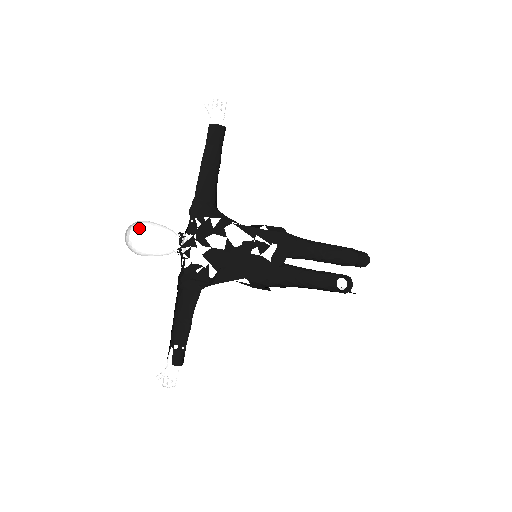
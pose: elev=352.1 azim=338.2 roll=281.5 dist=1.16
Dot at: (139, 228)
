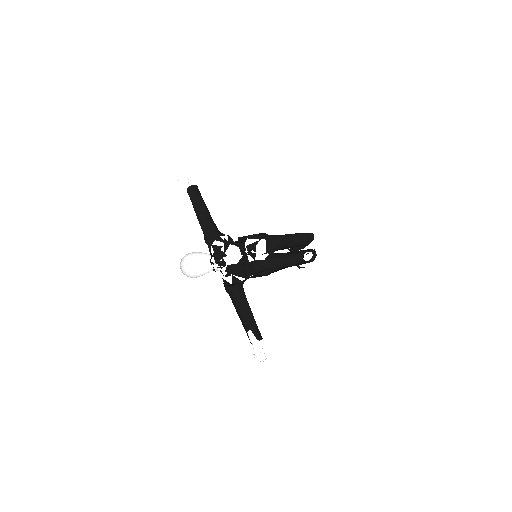
Dot at: (183, 265)
